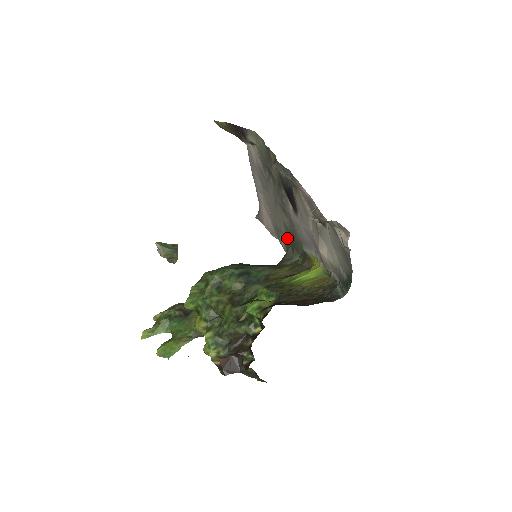
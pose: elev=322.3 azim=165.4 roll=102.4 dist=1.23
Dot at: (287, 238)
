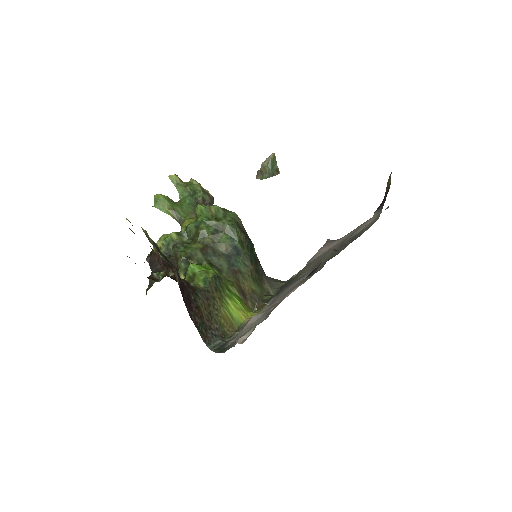
Dot at: (293, 278)
